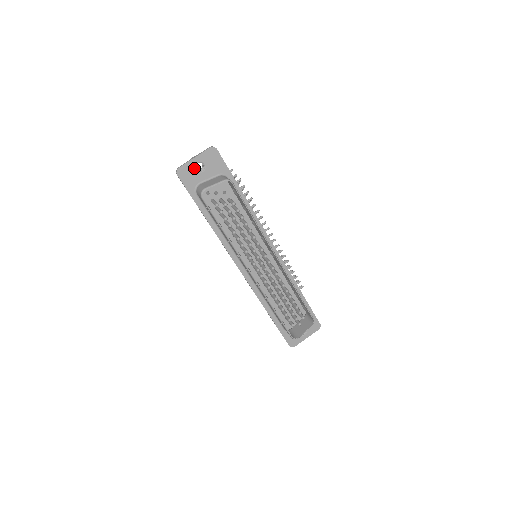
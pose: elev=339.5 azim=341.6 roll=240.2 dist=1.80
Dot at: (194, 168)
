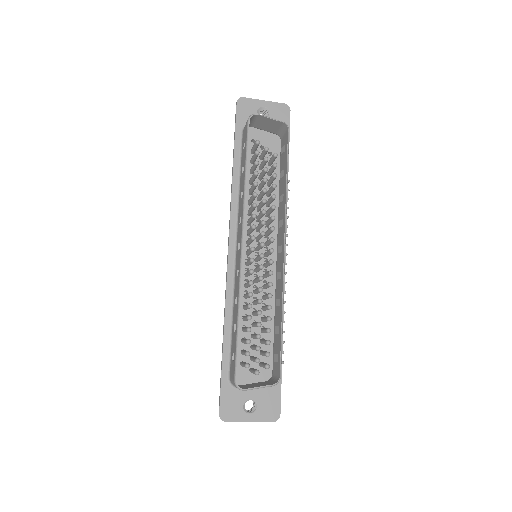
Dot at: (257, 109)
